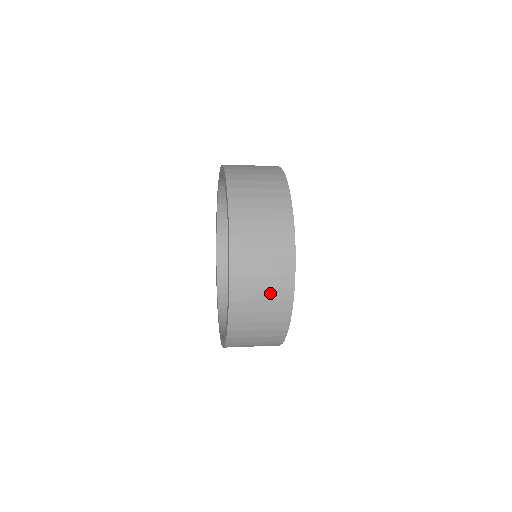
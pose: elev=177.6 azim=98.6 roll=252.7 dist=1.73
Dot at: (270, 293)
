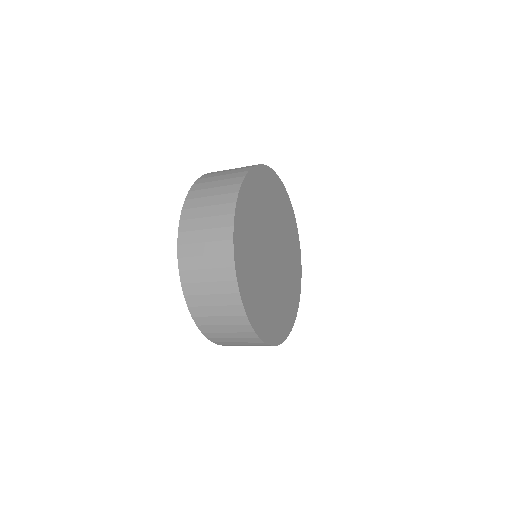
Dot at: (236, 334)
